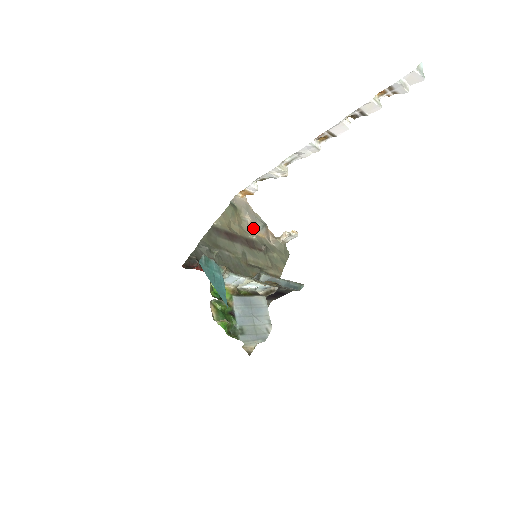
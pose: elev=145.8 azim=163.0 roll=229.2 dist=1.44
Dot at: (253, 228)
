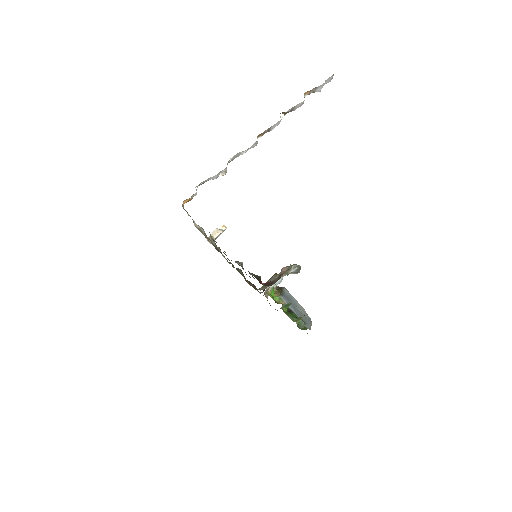
Dot at: (204, 234)
